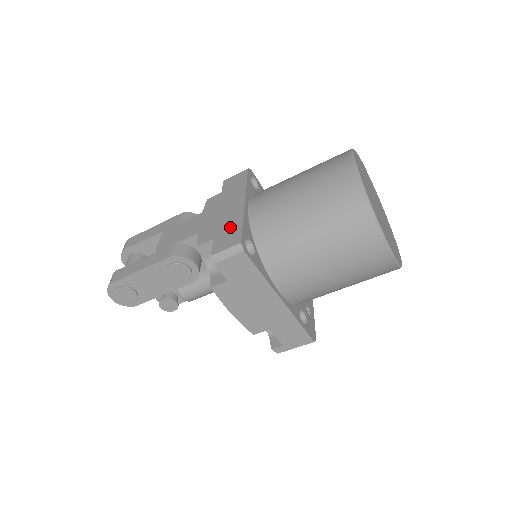
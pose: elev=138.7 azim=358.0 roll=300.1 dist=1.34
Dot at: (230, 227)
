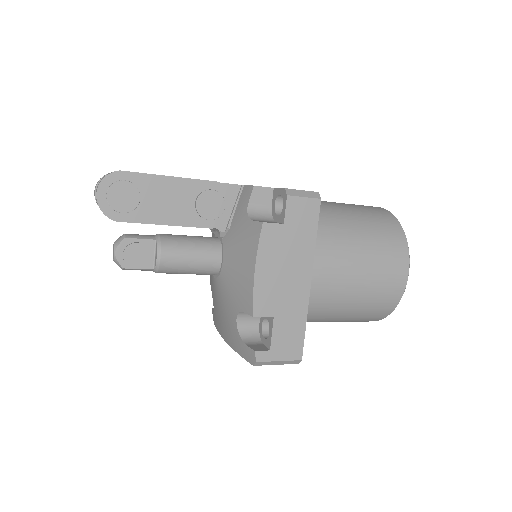
Dot at: occluded
